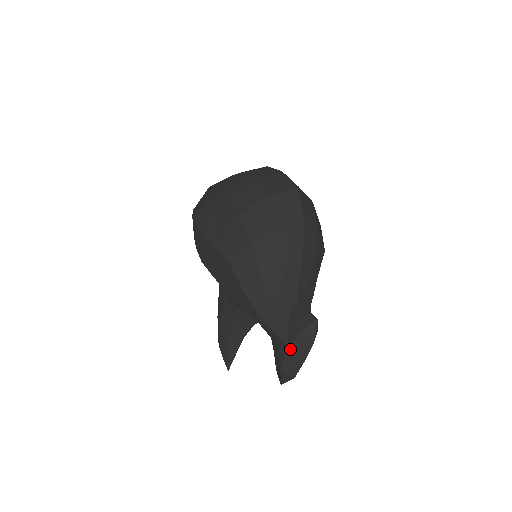
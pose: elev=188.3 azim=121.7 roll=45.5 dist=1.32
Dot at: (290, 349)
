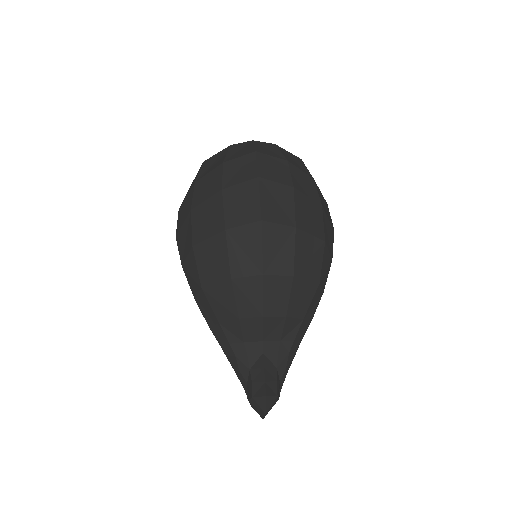
Dot at: (250, 402)
